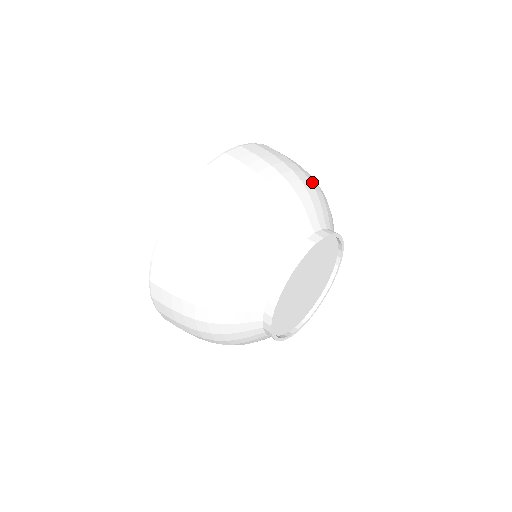
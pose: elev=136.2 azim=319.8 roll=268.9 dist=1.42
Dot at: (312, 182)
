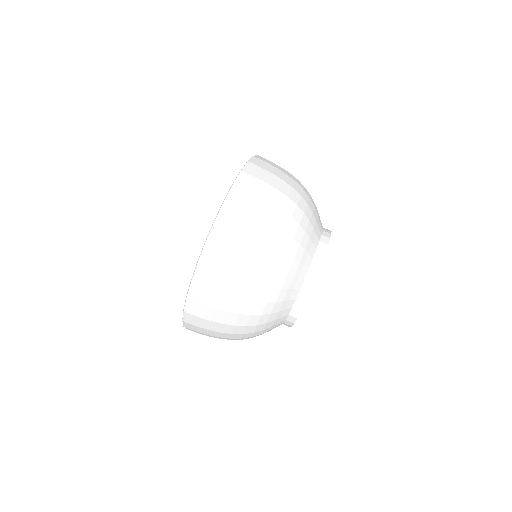
Dot at: occluded
